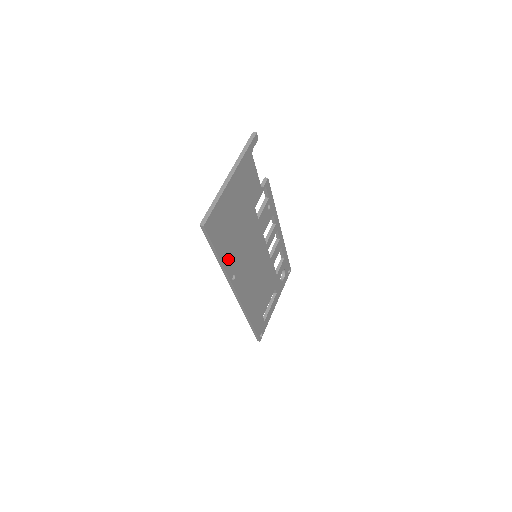
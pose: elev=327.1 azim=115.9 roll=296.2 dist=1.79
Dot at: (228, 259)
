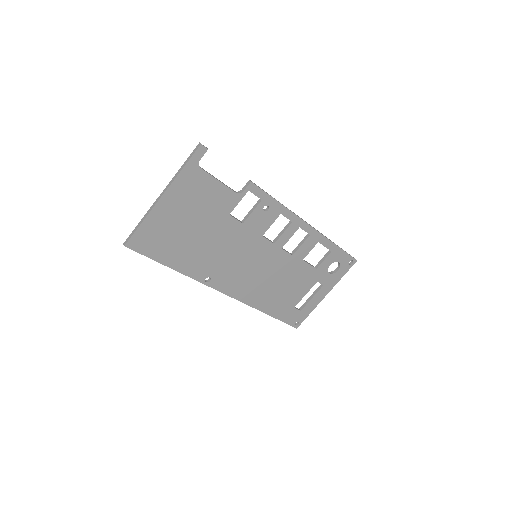
Dot at: (188, 266)
